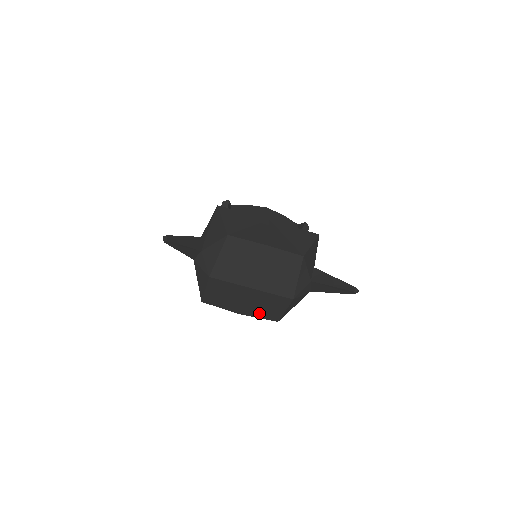
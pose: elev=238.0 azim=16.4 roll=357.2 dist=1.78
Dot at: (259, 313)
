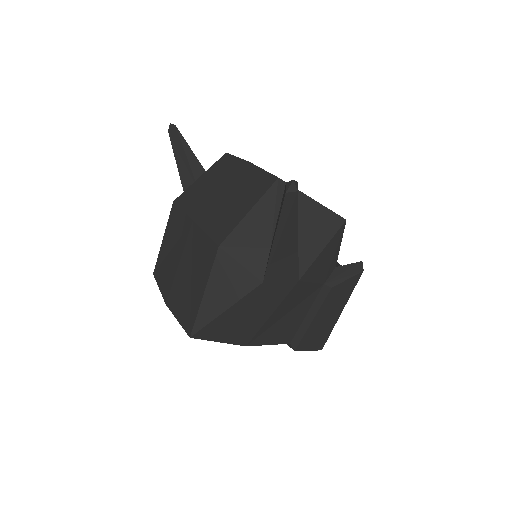
Dot at: (181, 302)
